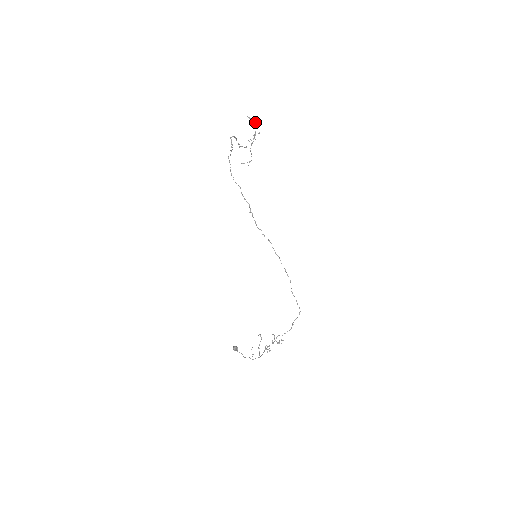
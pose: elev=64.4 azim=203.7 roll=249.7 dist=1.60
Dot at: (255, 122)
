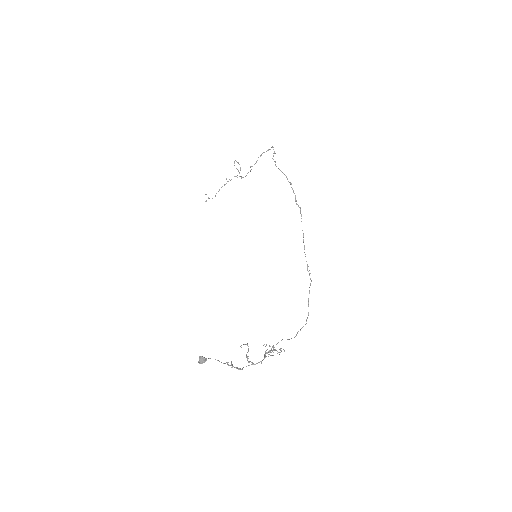
Dot at: (240, 168)
